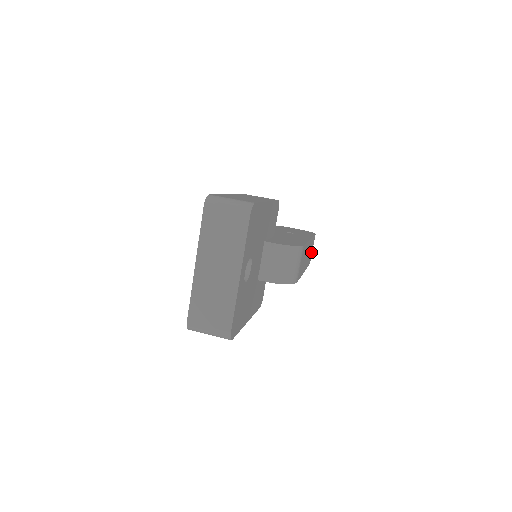
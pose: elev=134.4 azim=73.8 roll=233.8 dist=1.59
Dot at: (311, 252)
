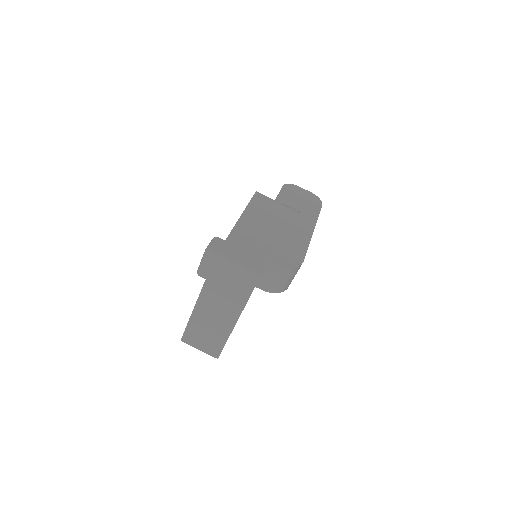
Dot at: occluded
